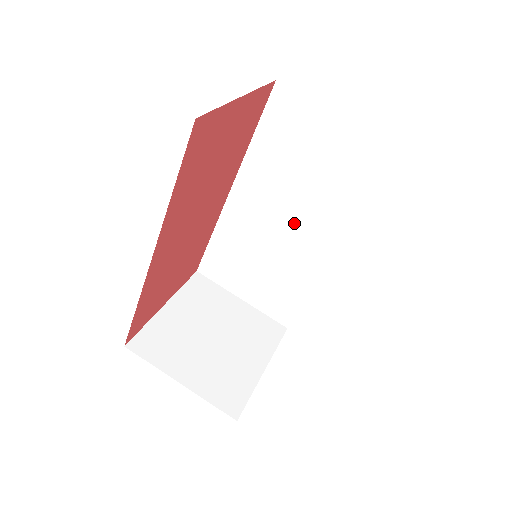
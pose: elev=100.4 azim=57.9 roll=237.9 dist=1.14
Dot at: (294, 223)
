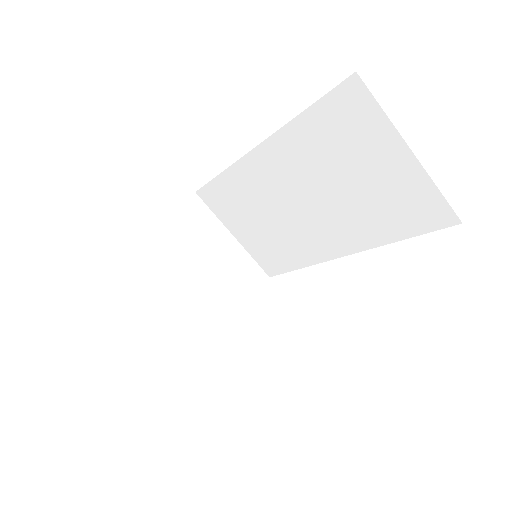
Dot at: (312, 211)
